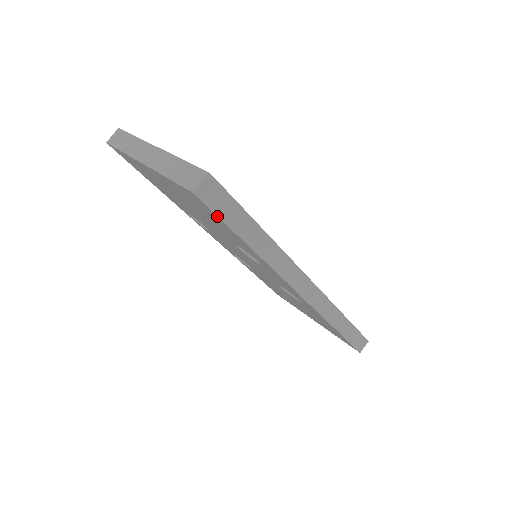
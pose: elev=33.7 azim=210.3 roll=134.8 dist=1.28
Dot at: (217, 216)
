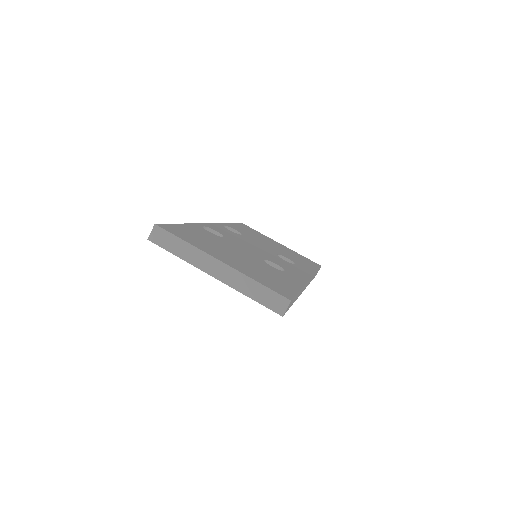
Dot at: (287, 310)
